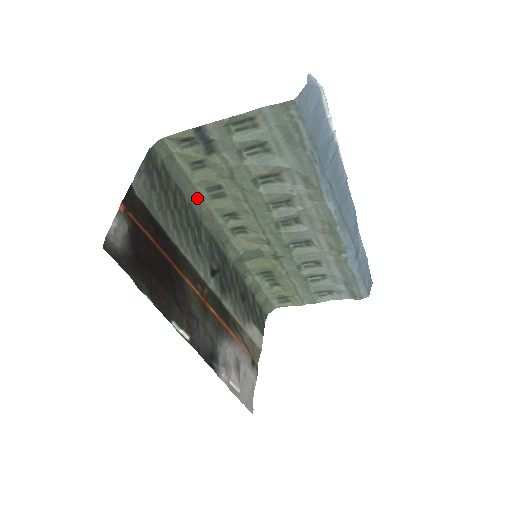
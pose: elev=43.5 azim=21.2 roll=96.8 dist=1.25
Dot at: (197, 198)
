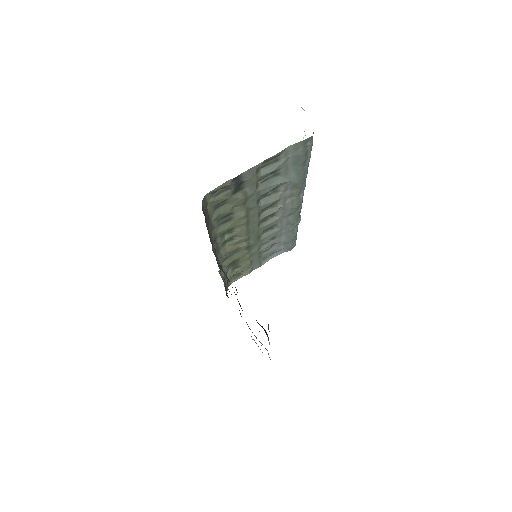
Dot at: occluded
